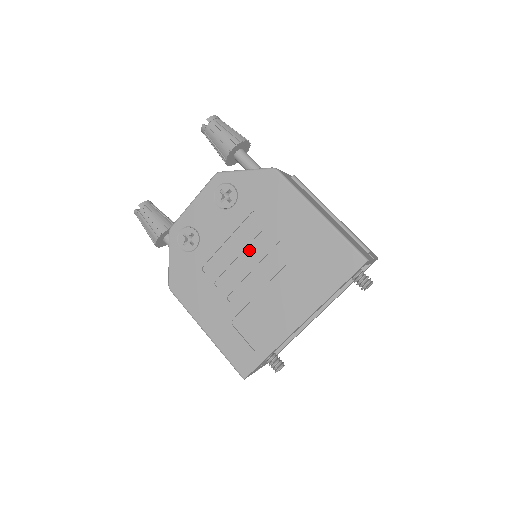
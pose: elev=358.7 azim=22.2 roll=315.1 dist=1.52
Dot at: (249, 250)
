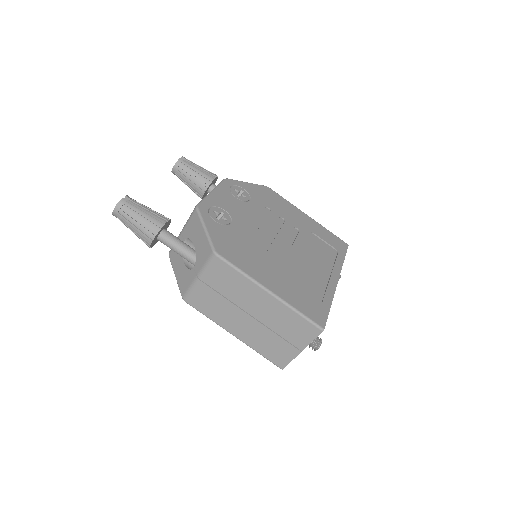
Dot at: (275, 231)
